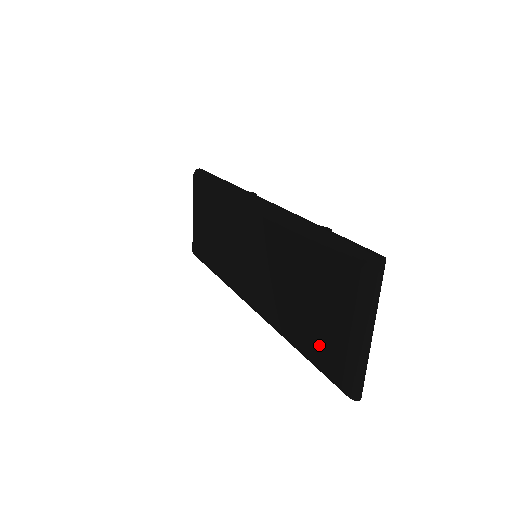
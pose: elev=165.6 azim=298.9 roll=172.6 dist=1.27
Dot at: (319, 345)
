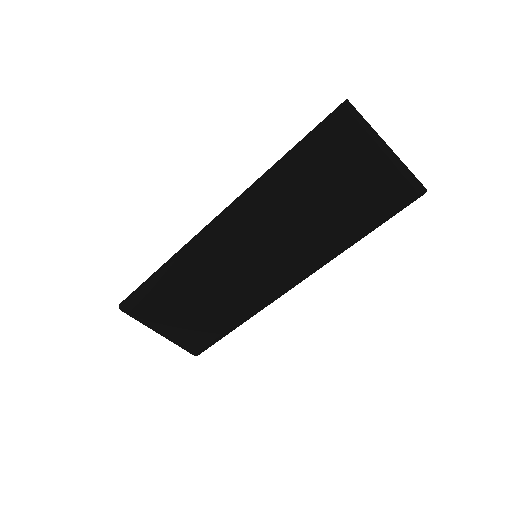
Dot at: (374, 205)
